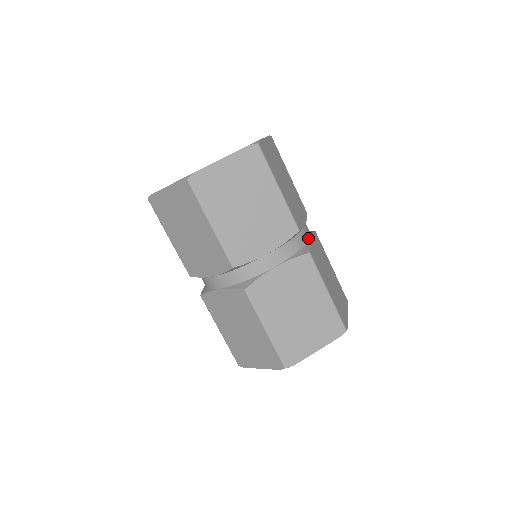
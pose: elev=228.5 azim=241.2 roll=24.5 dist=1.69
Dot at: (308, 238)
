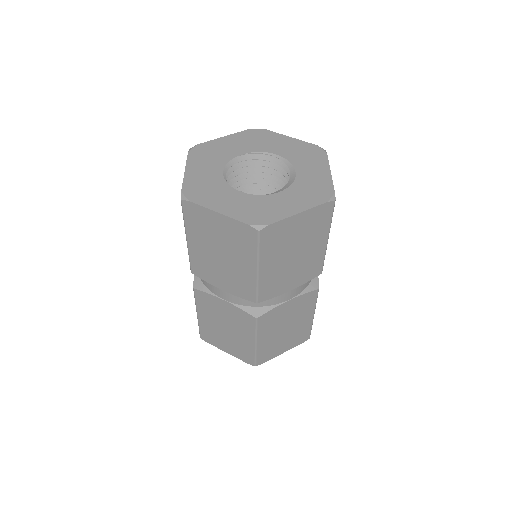
Dot at: occluded
